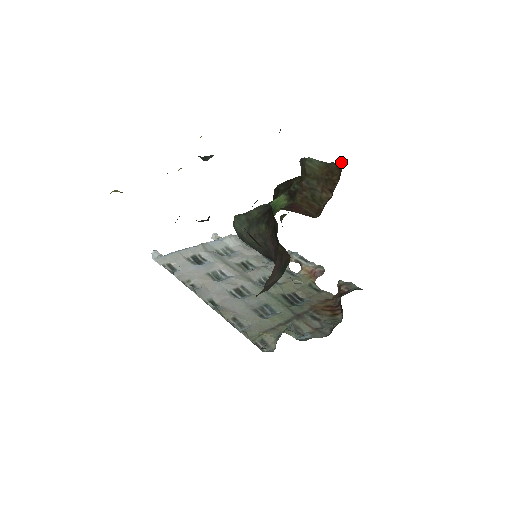
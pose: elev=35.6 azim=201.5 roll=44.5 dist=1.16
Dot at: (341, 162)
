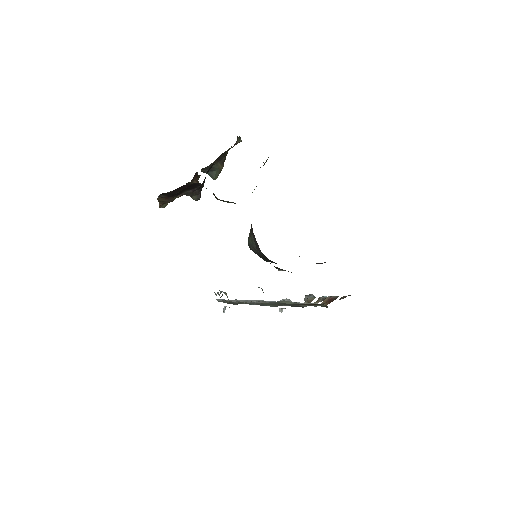
Dot at: occluded
